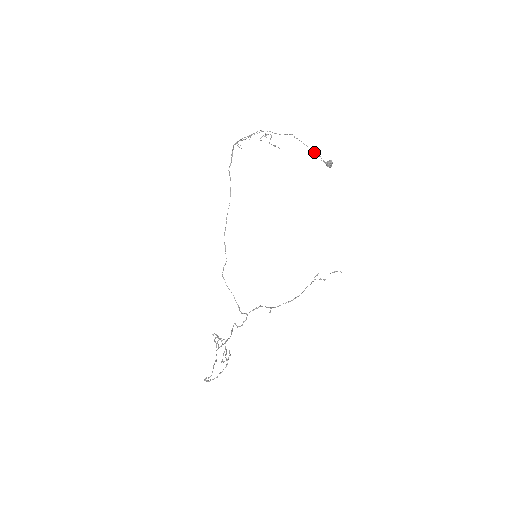
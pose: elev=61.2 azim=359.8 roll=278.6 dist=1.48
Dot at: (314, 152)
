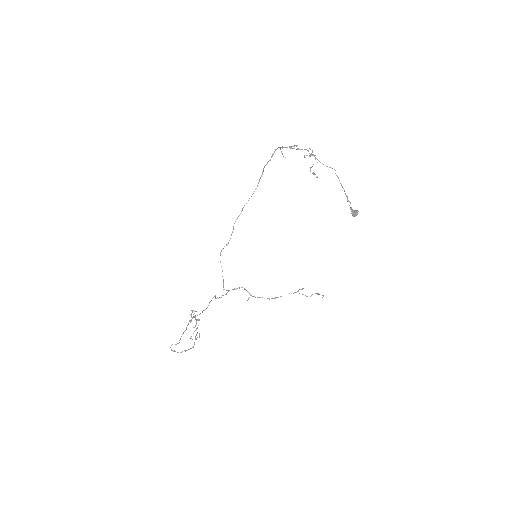
Dot at: (346, 196)
